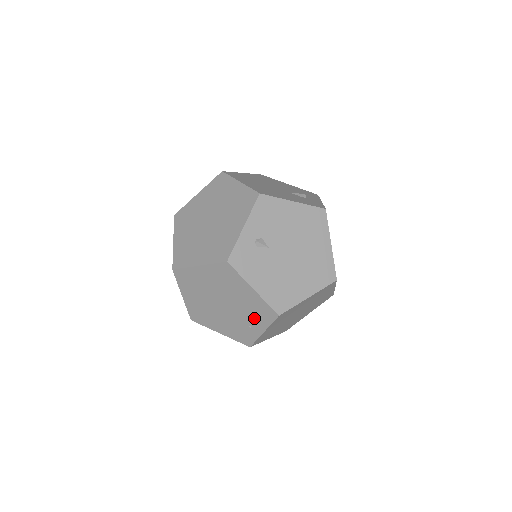
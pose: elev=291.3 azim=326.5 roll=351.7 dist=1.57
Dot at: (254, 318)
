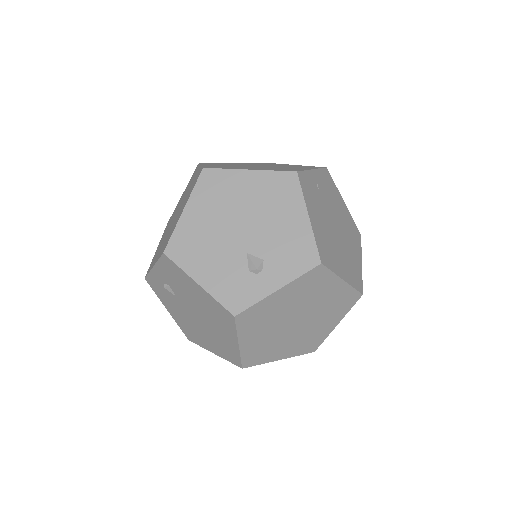
Dot at: occluded
